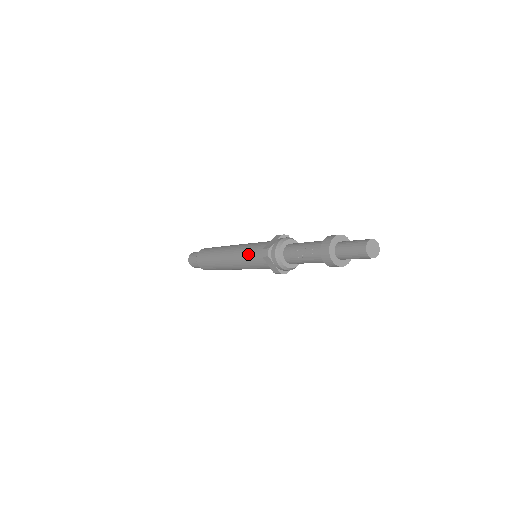
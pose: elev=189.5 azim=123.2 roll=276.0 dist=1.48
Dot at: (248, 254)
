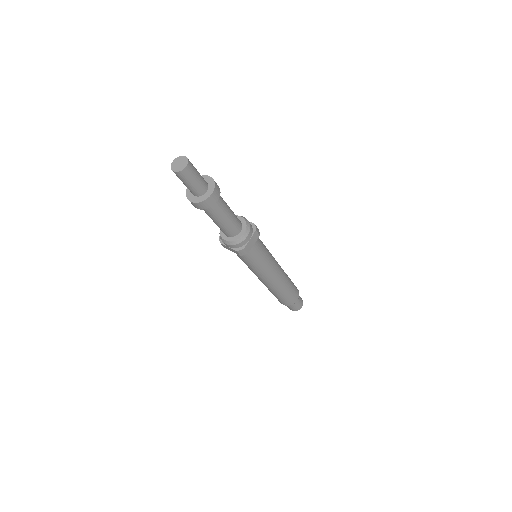
Dot at: occluded
